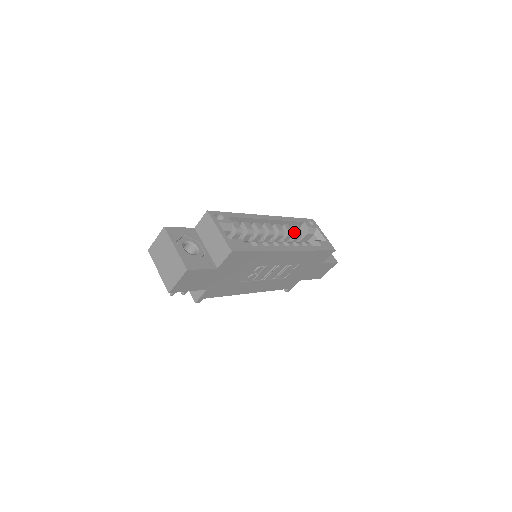
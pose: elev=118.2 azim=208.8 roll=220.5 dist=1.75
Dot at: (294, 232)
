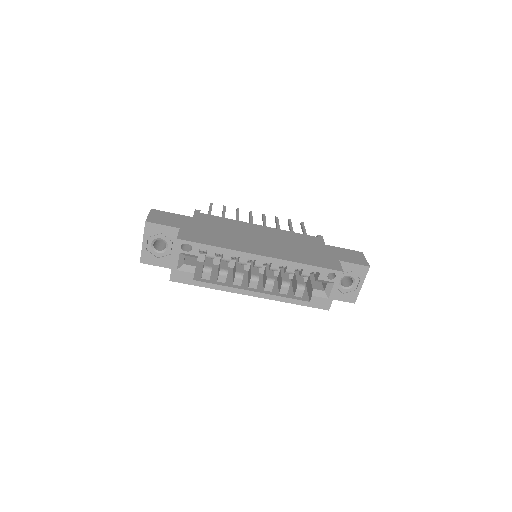
Dot at: (301, 271)
